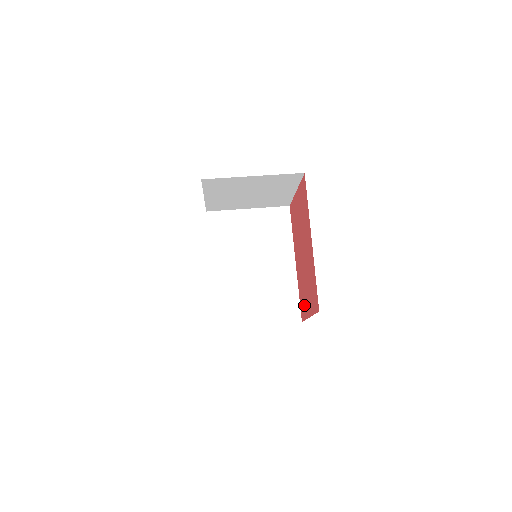
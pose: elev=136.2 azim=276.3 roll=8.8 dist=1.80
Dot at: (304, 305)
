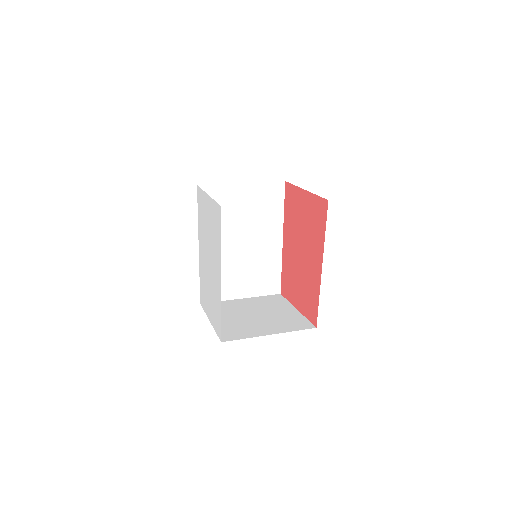
Dot at: (289, 290)
